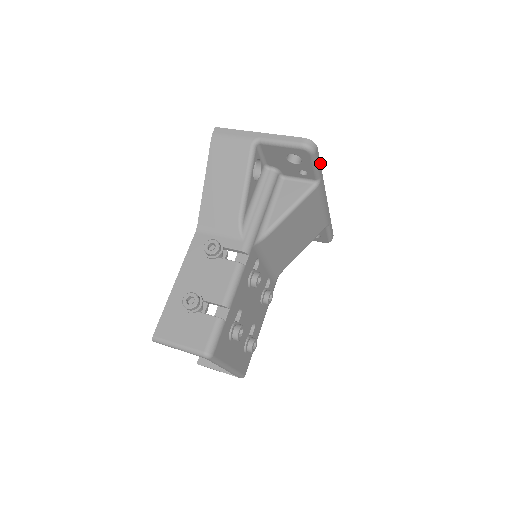
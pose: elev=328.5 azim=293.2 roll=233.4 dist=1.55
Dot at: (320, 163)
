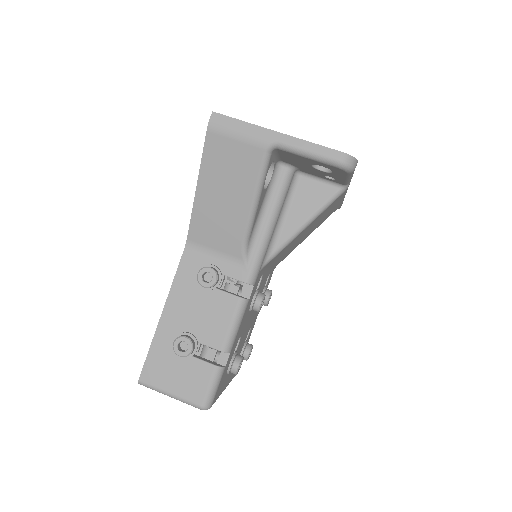
Dot at: occluded
